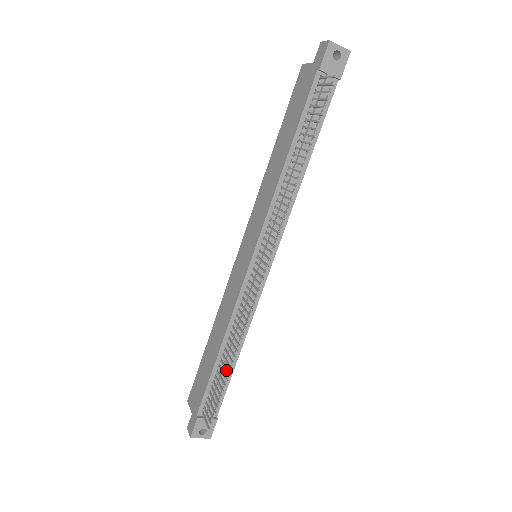
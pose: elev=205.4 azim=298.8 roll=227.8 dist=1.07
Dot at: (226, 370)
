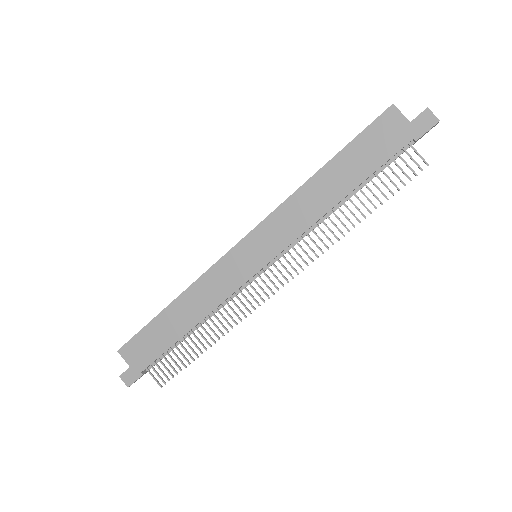
Dot at: (199, 349)
